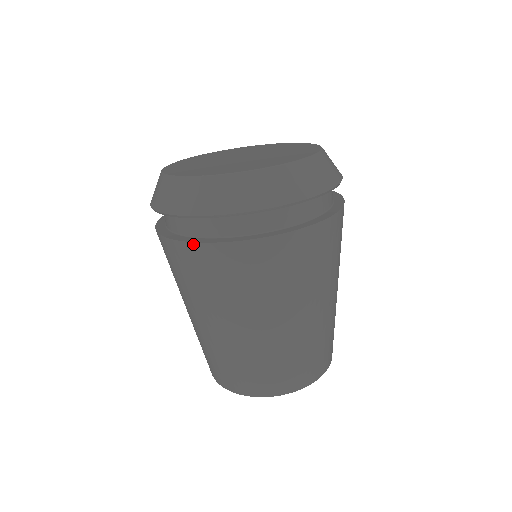
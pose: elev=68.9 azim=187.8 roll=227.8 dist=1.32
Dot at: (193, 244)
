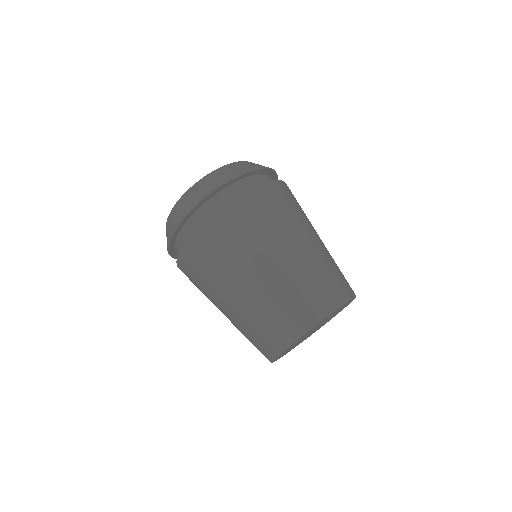
Dot at: (178, 260)
